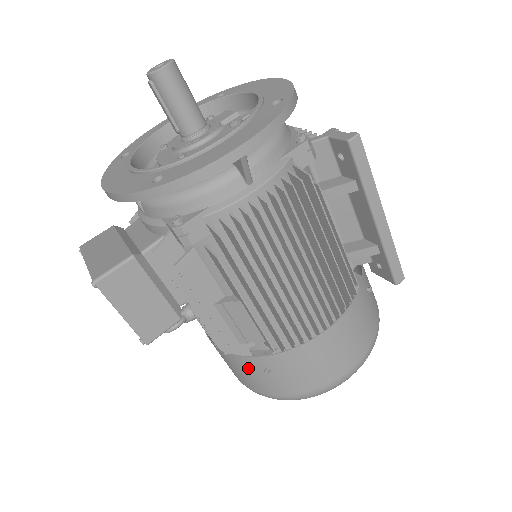
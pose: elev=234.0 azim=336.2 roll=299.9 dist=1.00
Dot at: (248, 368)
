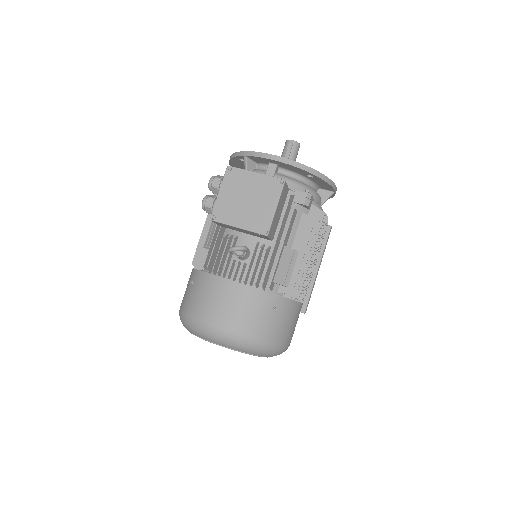
Dot at: (262, 304)
